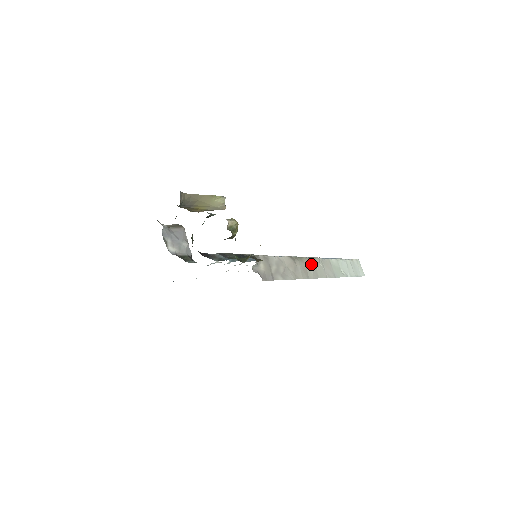
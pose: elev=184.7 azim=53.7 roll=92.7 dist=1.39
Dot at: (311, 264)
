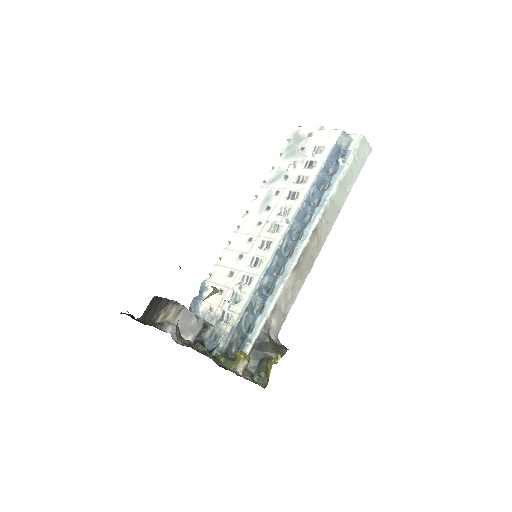
Dot at: (314, 243)
